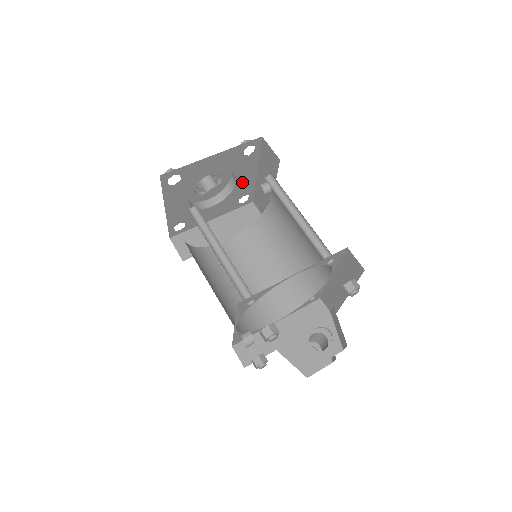
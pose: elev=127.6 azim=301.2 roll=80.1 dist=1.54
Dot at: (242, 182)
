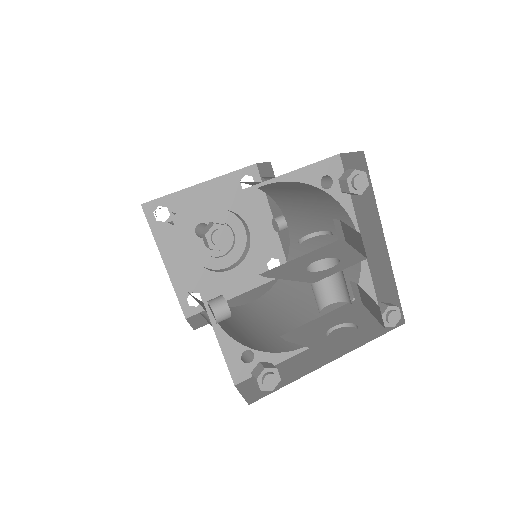
Dot at: (259, 234)
